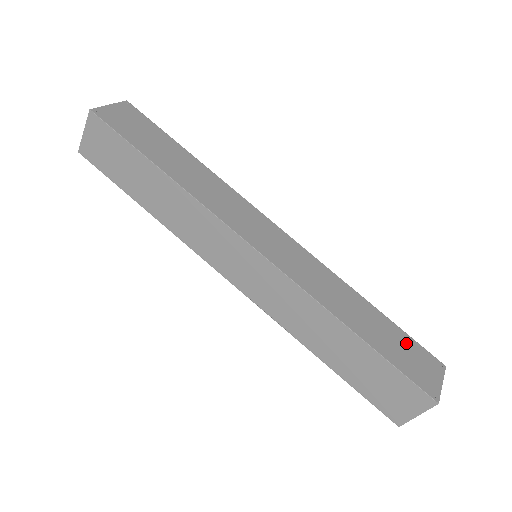
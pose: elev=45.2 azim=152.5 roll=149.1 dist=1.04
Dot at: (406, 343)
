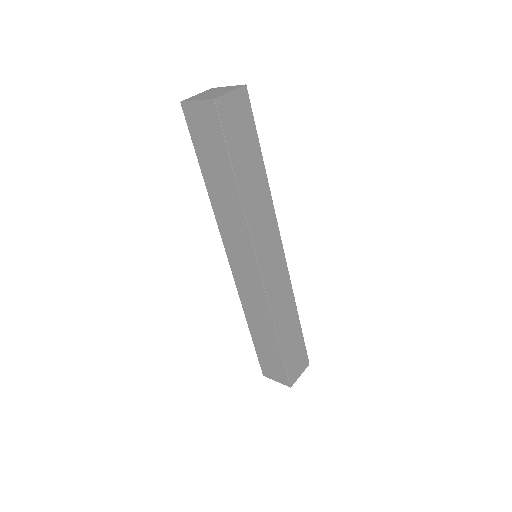
Dot at: (300, 348)
